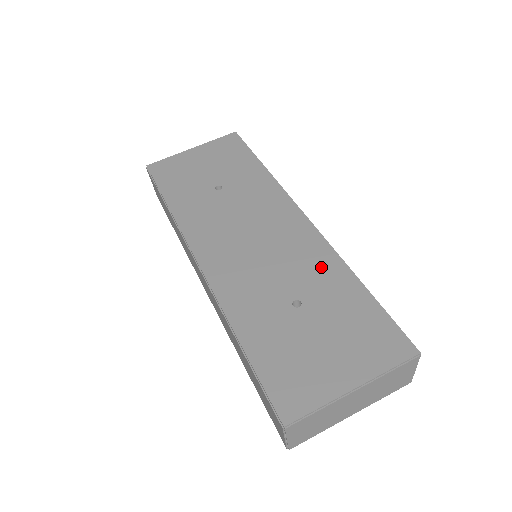
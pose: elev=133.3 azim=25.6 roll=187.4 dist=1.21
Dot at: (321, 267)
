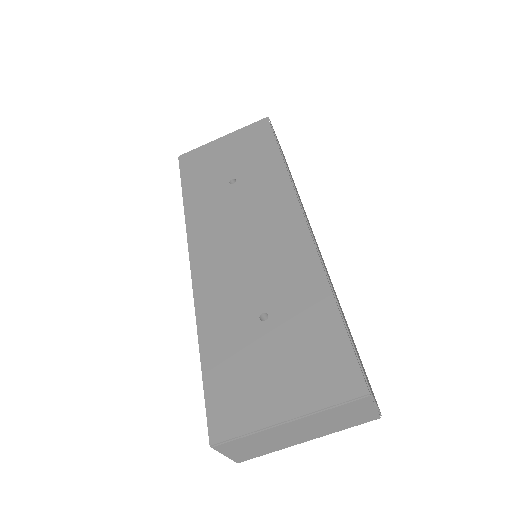
Dot at: (300, 278)
